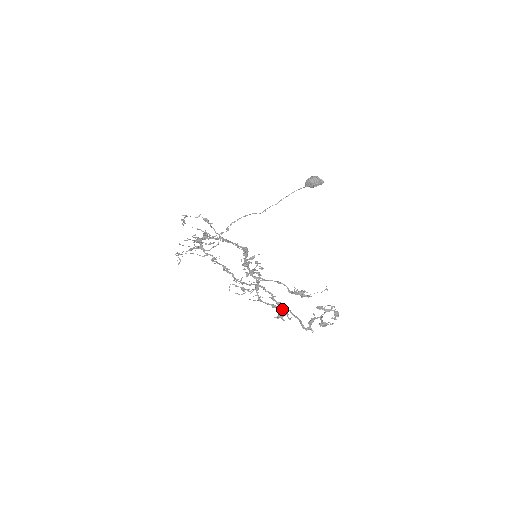
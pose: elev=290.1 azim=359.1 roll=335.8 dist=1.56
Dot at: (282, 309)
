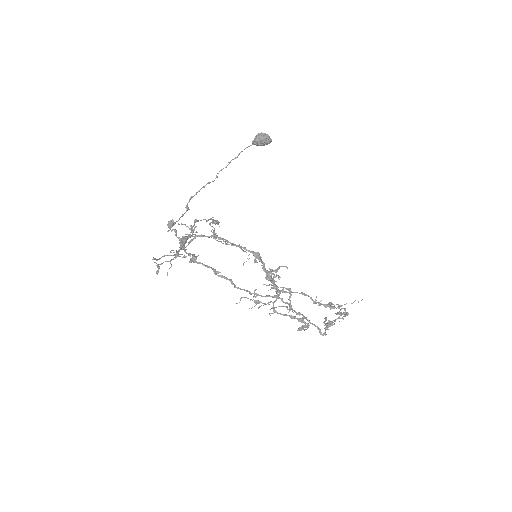
Dot at: (302, 320)
